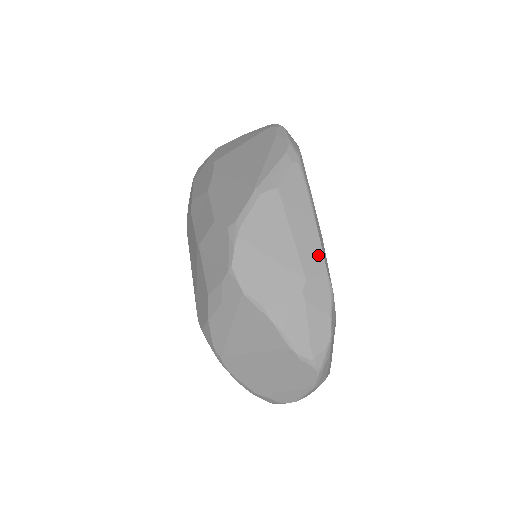
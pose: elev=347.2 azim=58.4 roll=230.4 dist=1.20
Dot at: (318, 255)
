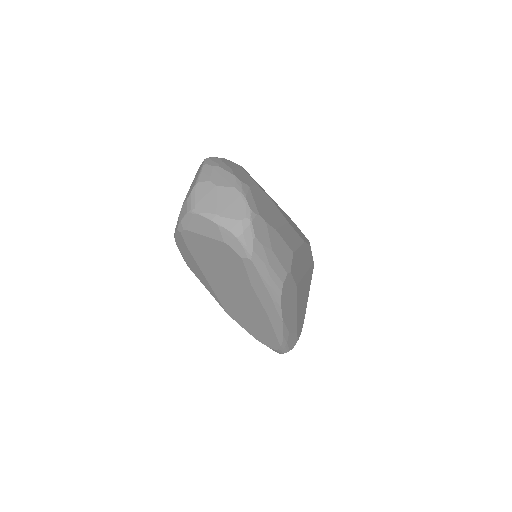
Dot at: occluded
